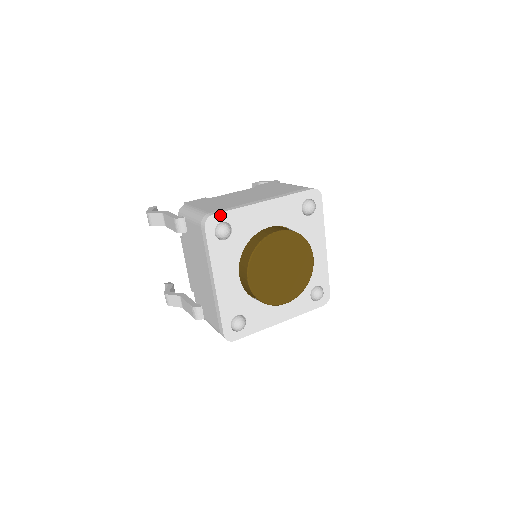
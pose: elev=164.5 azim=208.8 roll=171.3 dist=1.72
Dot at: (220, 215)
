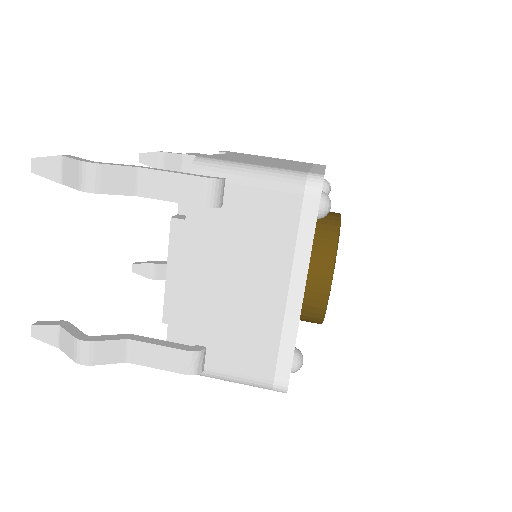
Dot at: occluded
